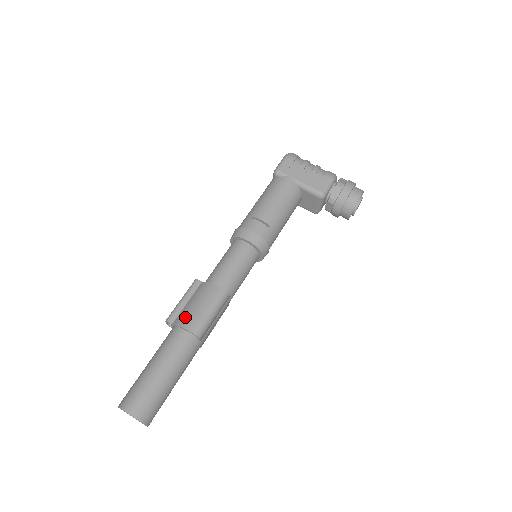
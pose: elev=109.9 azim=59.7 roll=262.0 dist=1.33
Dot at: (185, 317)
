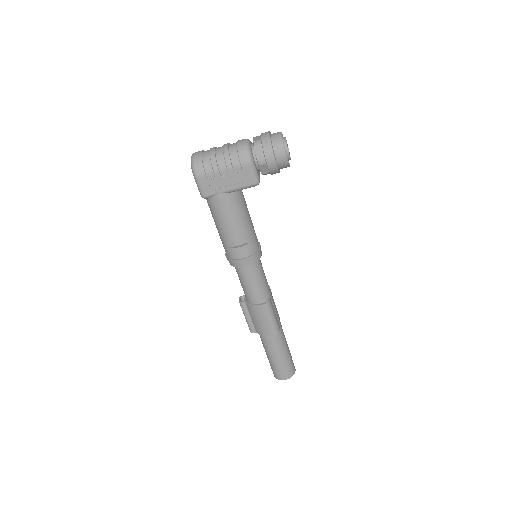
Dot at: (260, 330)
